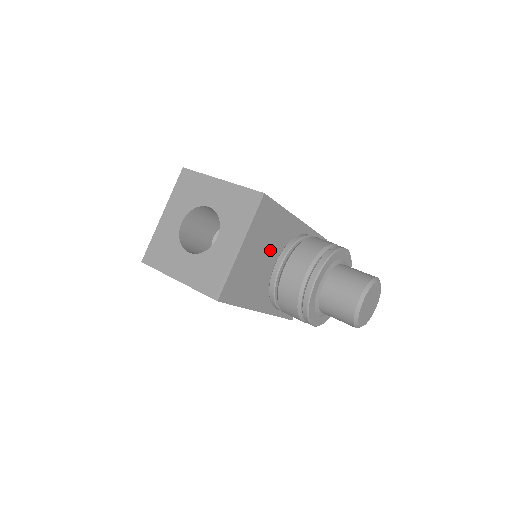
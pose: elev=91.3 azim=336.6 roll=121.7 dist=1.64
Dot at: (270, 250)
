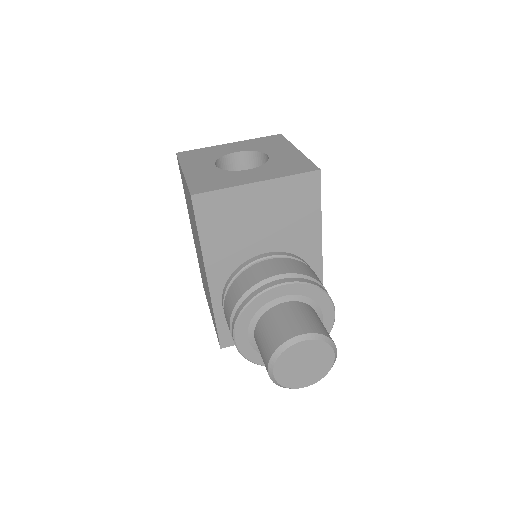
Dot at: (274, 234)
